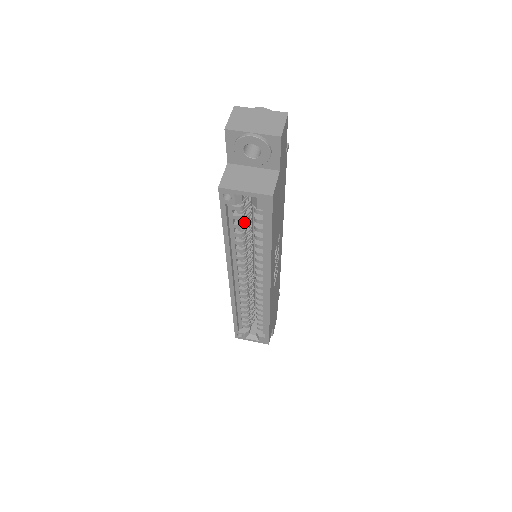
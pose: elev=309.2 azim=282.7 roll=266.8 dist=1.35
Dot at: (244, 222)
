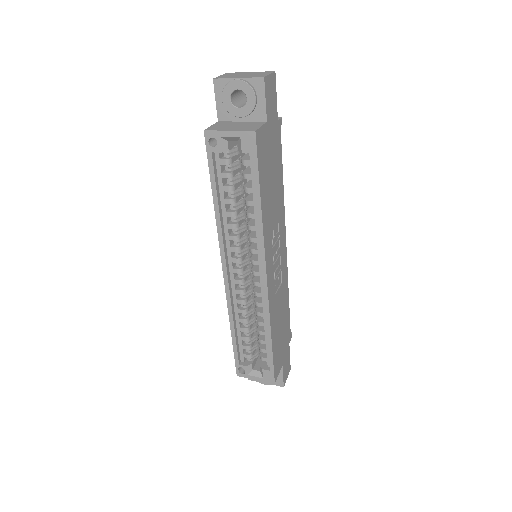
Dot at: (234, 184)
